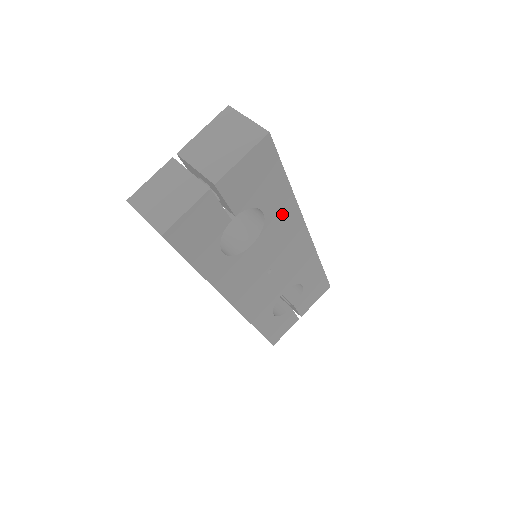
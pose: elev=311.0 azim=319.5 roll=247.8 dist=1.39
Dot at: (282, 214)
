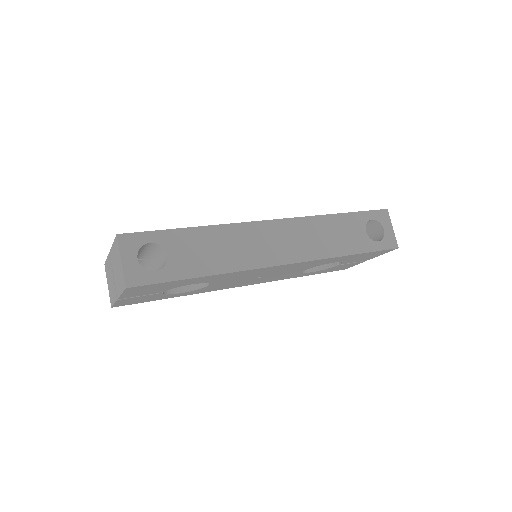
Dot at: (220, 277)
